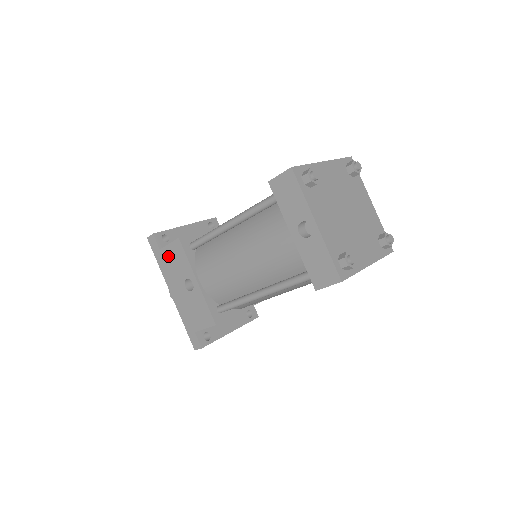
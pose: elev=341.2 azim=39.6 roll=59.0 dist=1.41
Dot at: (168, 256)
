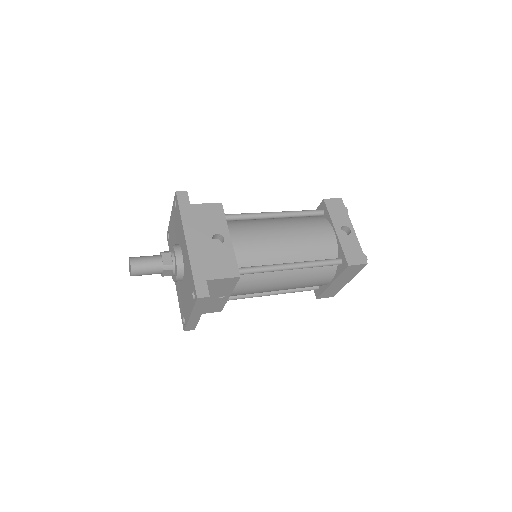
Dot at: (200, 211)
